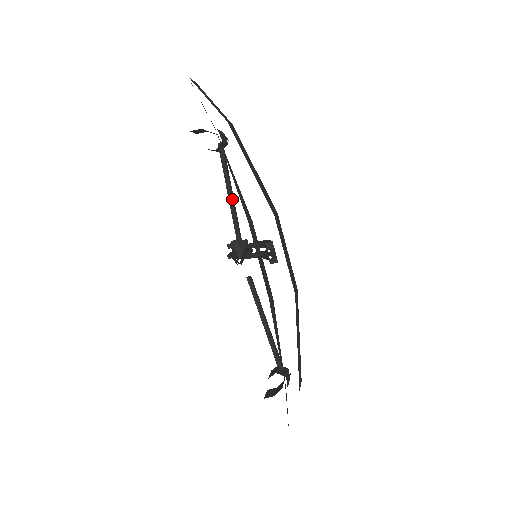
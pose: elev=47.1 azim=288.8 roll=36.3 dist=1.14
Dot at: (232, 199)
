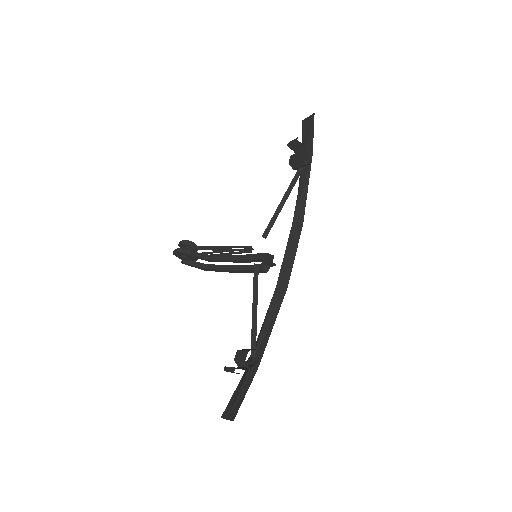
Dot at: occluded
